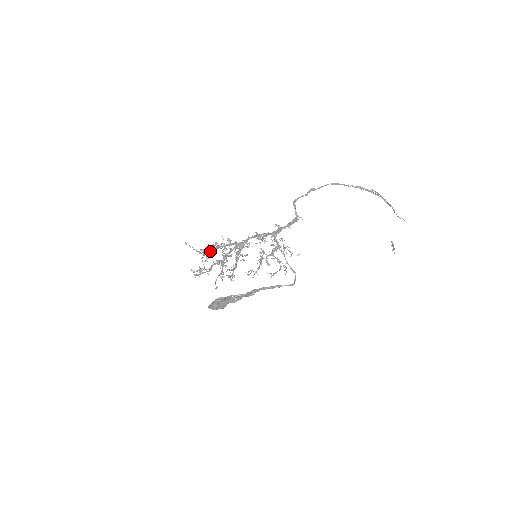
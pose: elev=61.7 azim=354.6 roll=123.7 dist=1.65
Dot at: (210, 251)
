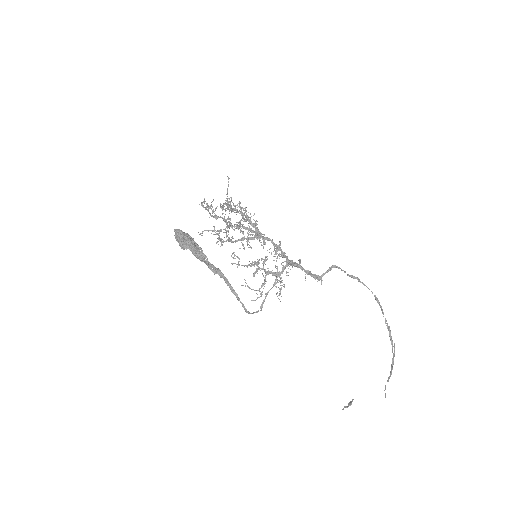
Dot at: occluded
